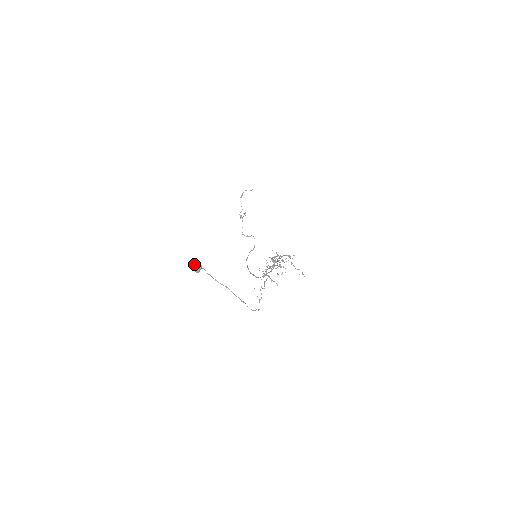
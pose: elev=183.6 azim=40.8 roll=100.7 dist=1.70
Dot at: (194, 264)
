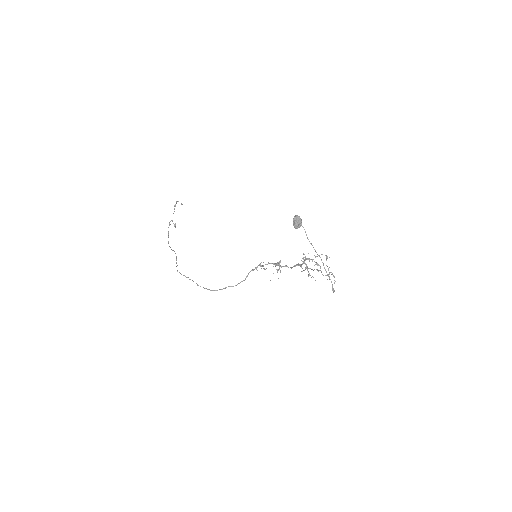
Dot at: occluded
